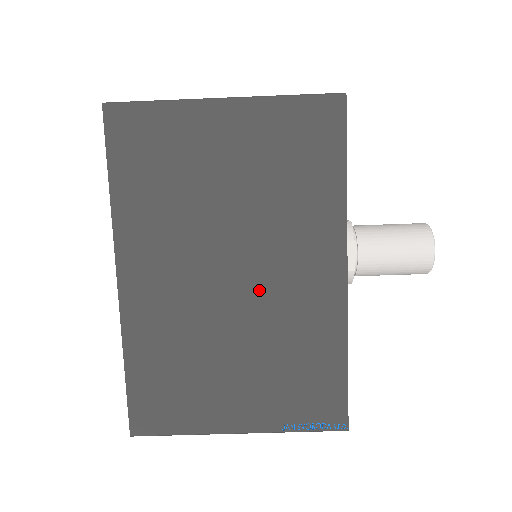
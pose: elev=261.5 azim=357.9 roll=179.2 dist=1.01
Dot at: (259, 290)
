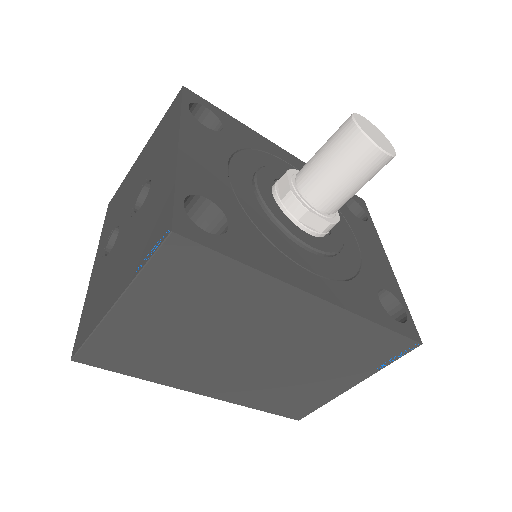
Dot at: (278, 345)
